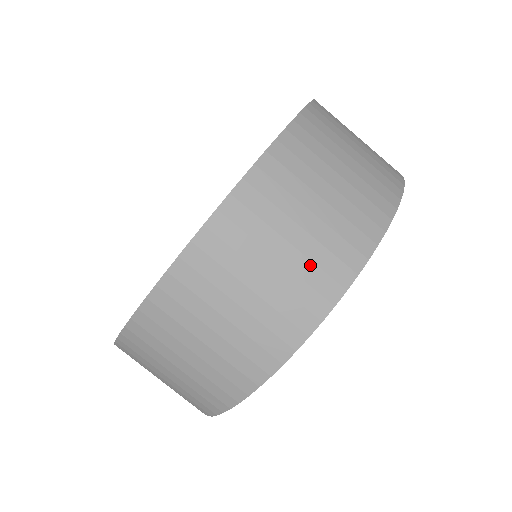
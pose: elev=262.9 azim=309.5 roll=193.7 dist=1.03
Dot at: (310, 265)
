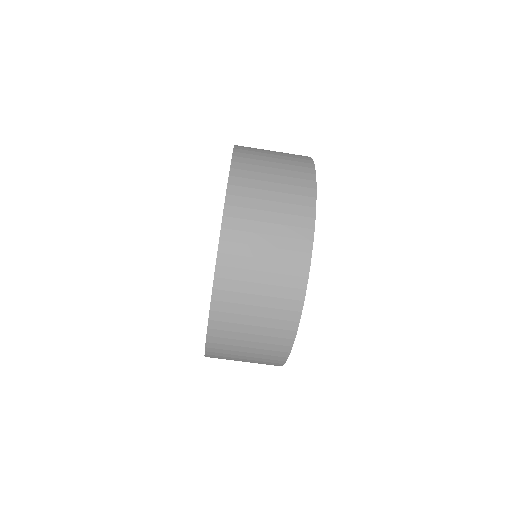
Dot at: (290, 196)
